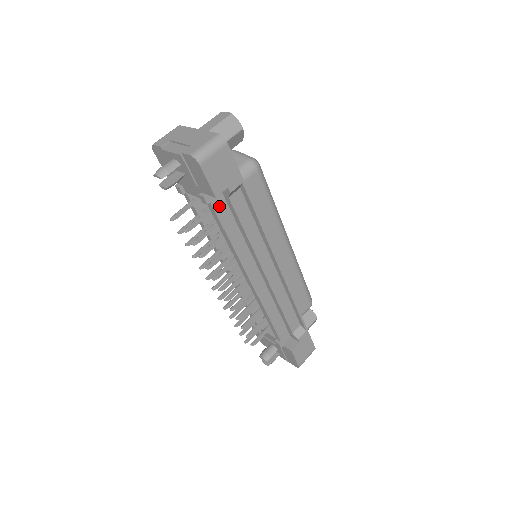
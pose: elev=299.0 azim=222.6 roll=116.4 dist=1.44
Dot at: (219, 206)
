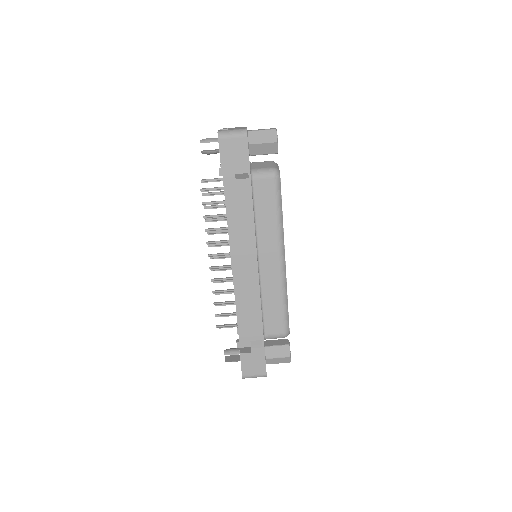
Dot at: (229, 184)
